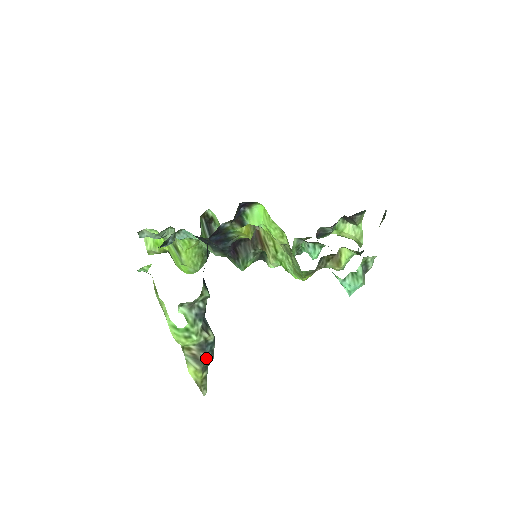
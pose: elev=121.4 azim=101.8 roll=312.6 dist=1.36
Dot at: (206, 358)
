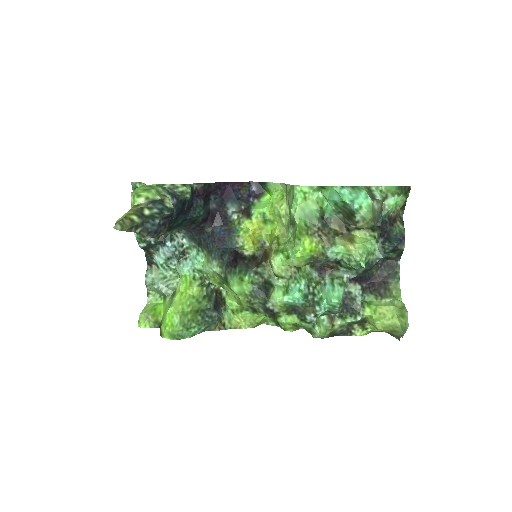
Dot at: (150, 210)
